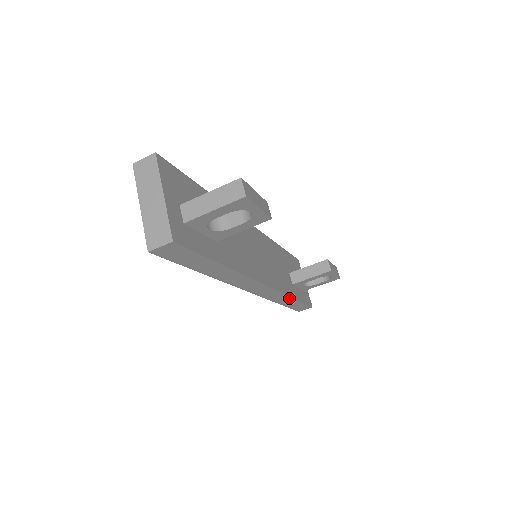
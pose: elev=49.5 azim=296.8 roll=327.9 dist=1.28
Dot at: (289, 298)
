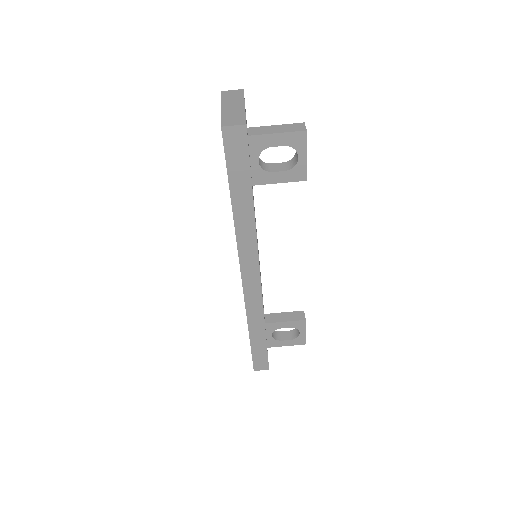
Dot at: (262, 326)
